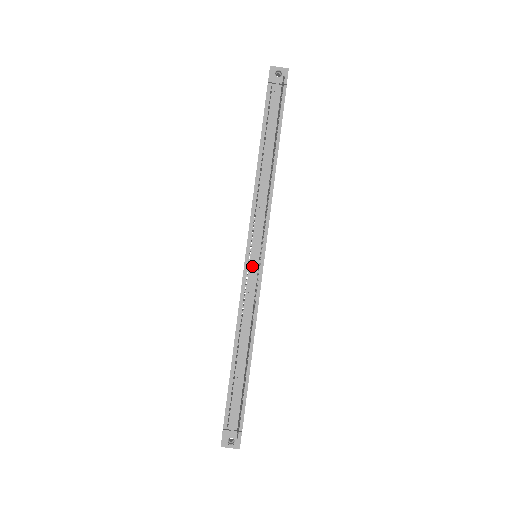
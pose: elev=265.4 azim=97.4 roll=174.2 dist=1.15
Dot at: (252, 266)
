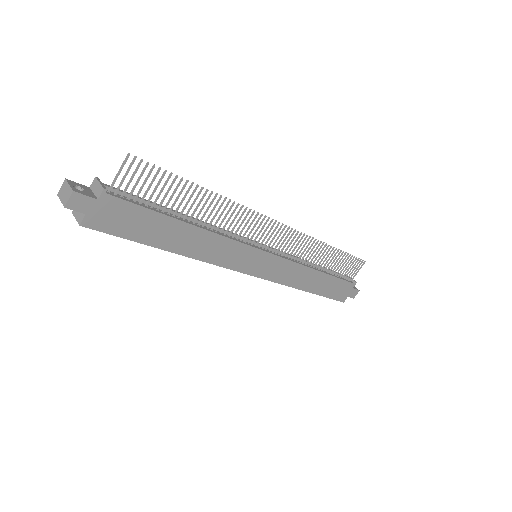
Dot at: (255, 241)
